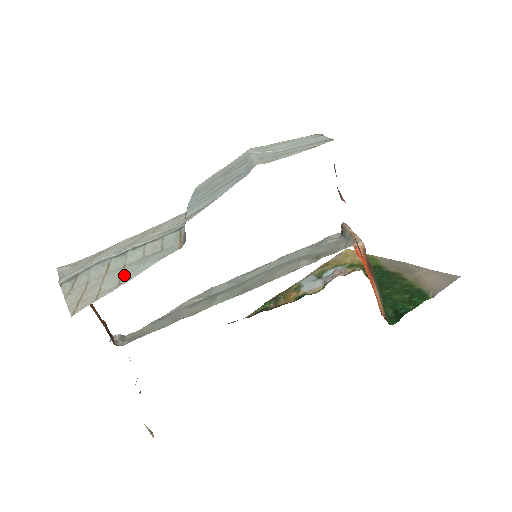
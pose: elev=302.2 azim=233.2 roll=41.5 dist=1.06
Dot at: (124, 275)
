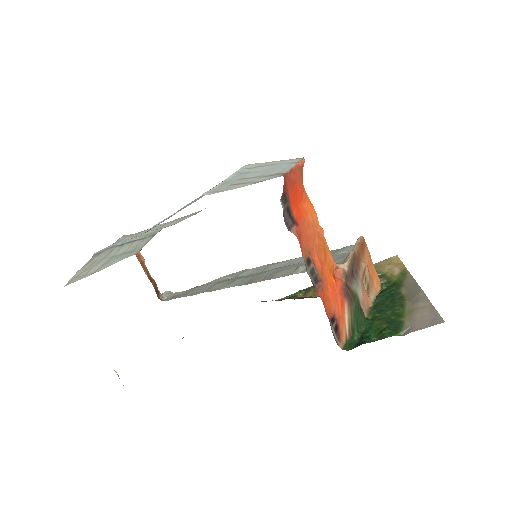
Dot at: (104, 265)
